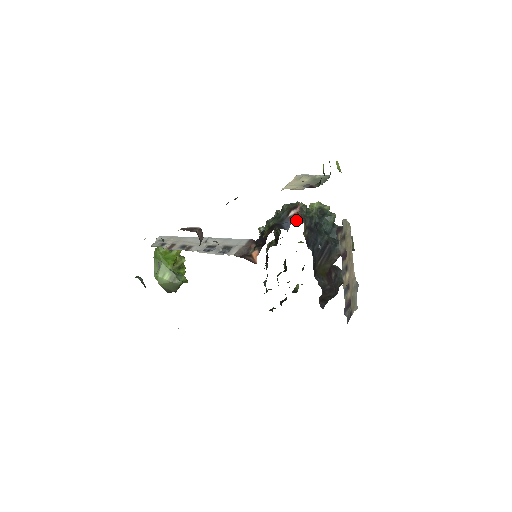
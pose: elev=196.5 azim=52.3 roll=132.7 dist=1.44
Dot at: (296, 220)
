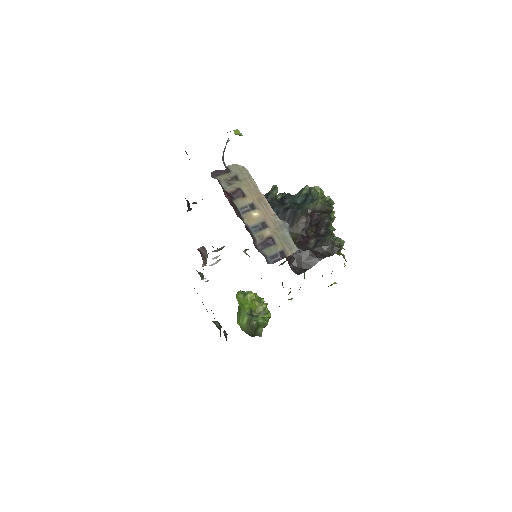
Dot at: occluded
